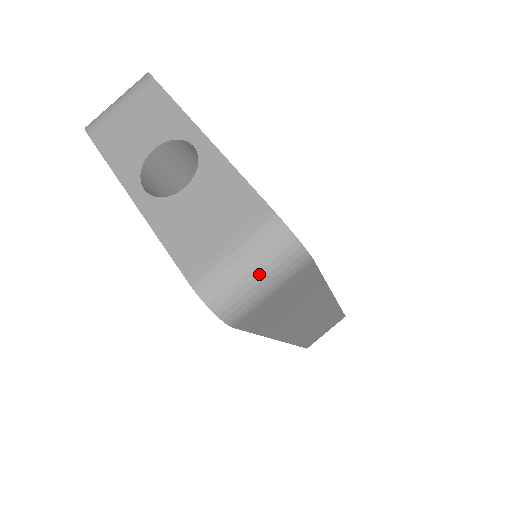
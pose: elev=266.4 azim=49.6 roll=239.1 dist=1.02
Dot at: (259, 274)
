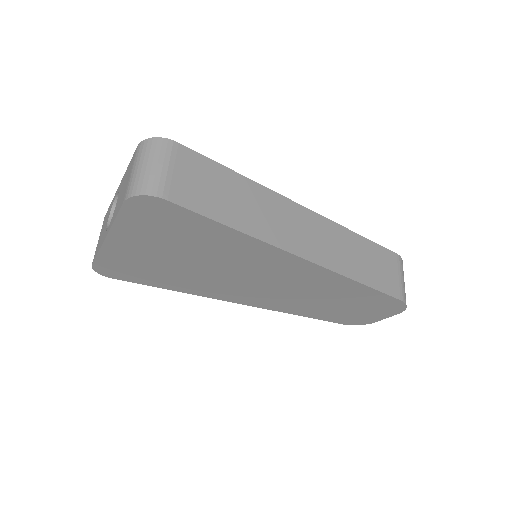
Dot at: (148, 163)
